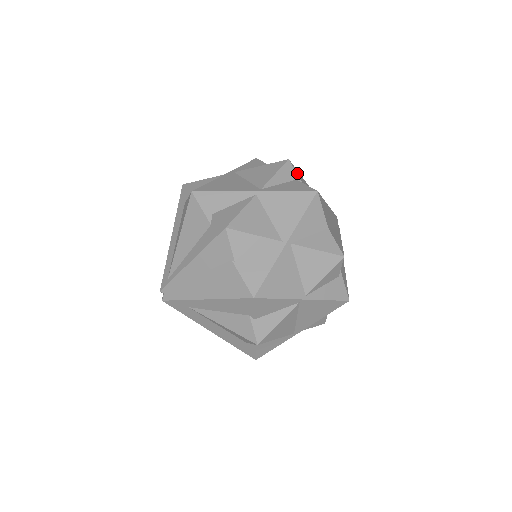
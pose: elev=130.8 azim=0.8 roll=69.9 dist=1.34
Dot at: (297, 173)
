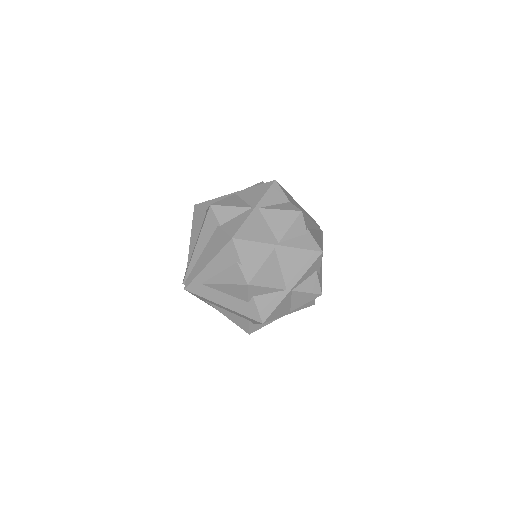
Dot at: occluded
